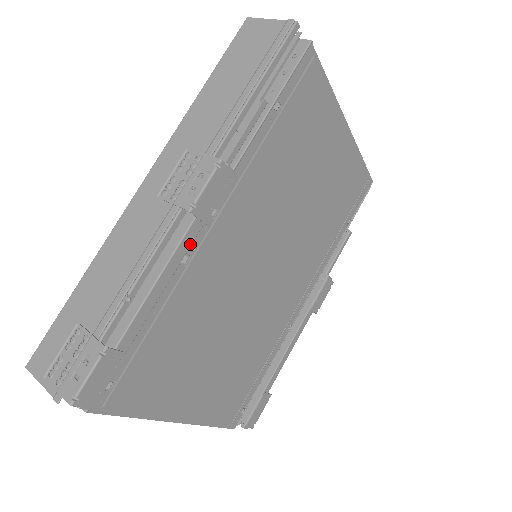
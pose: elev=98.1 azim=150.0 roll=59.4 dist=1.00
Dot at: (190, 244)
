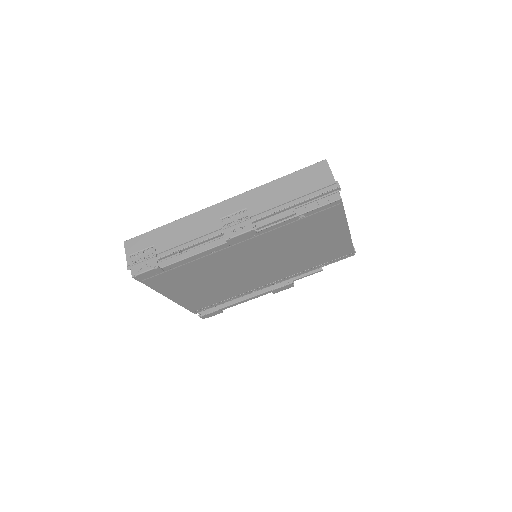
Dot at: (218, 249)
